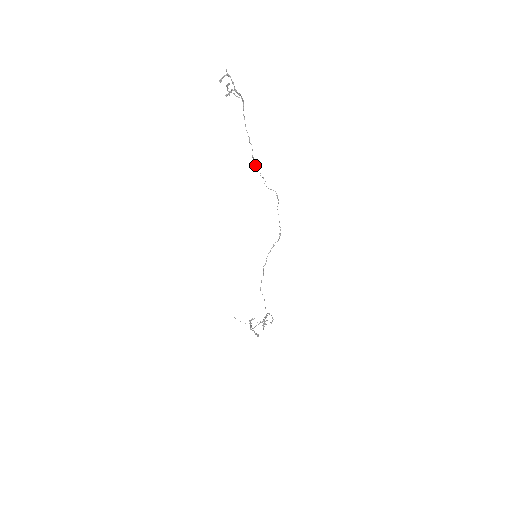
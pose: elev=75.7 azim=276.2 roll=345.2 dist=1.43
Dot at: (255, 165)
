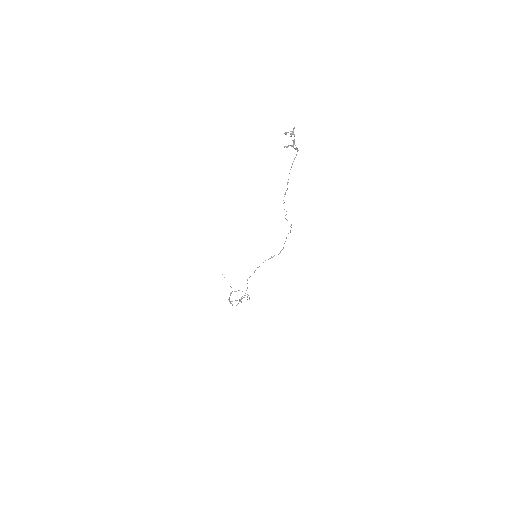
Dot at: occluded
